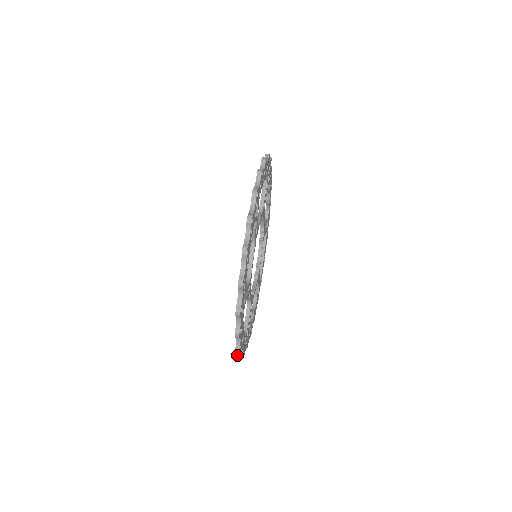
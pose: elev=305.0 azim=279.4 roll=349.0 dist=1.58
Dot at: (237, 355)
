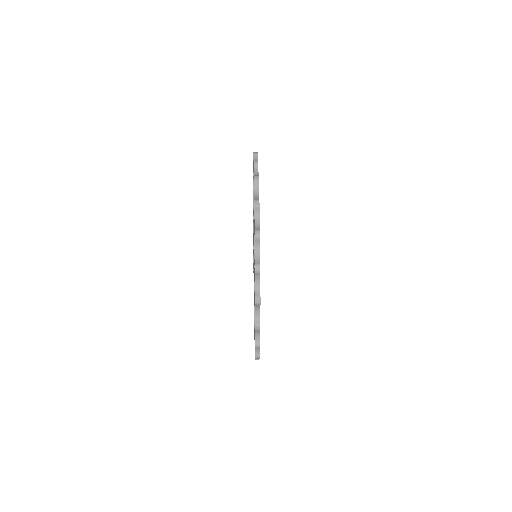
Dot at: (255, 345)
